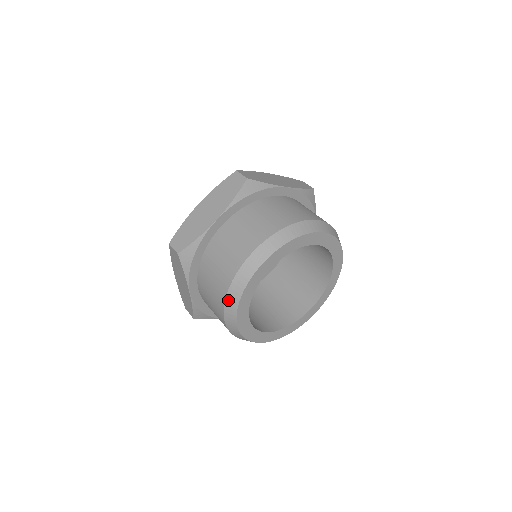
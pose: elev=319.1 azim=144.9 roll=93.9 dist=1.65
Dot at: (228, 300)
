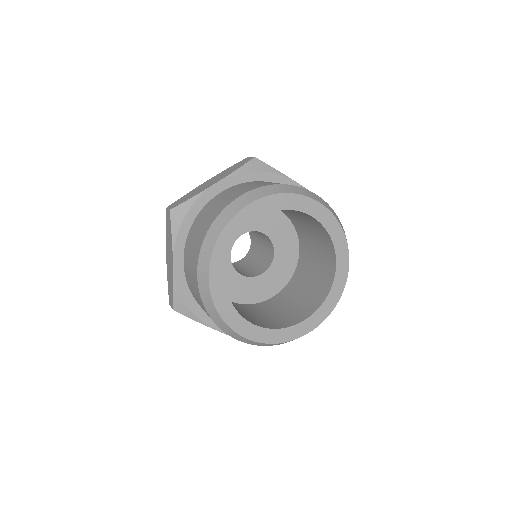
Dot at: (204, 245)
